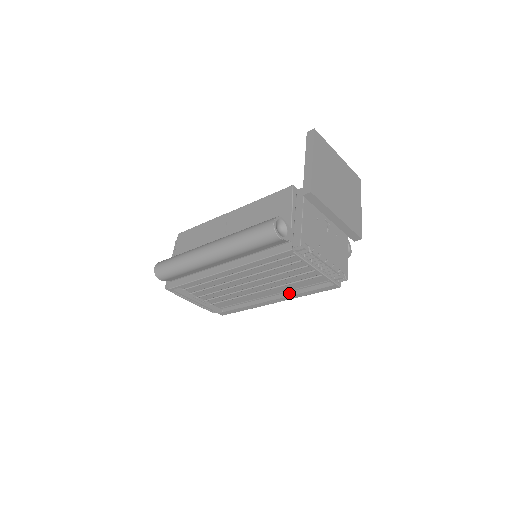
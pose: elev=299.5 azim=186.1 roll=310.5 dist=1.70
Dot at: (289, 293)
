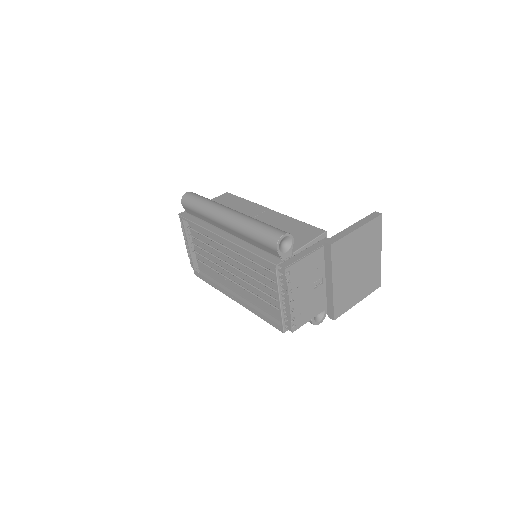
Dot at: (250, 304)
